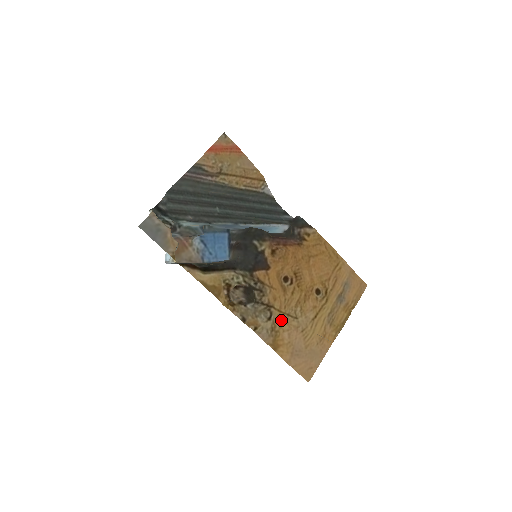
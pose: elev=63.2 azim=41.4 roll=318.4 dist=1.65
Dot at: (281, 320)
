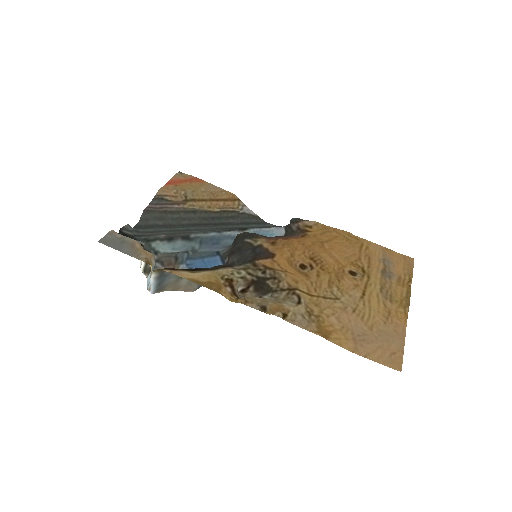
Dot at: (317, 305)
